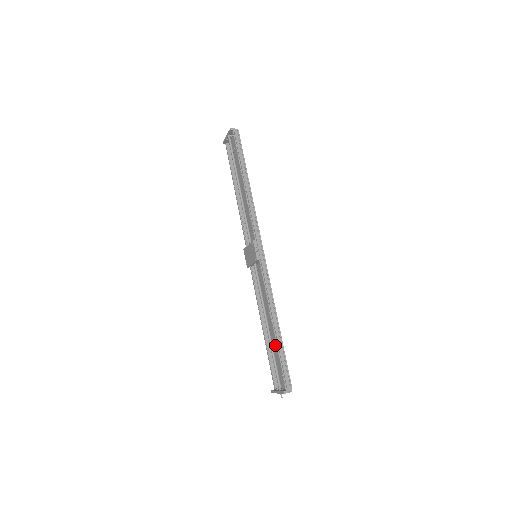
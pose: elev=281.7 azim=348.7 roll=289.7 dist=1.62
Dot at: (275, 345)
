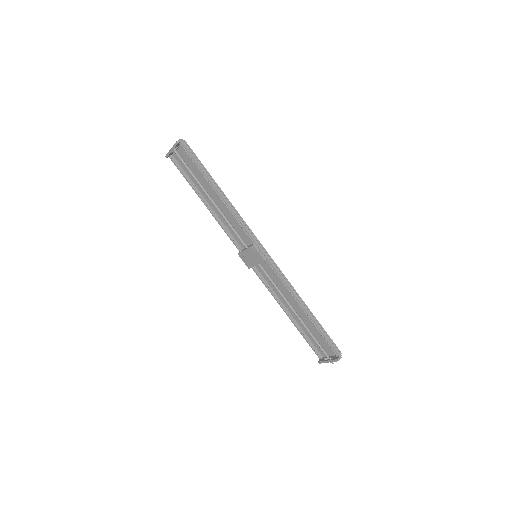
Dot at: (308, 325)
